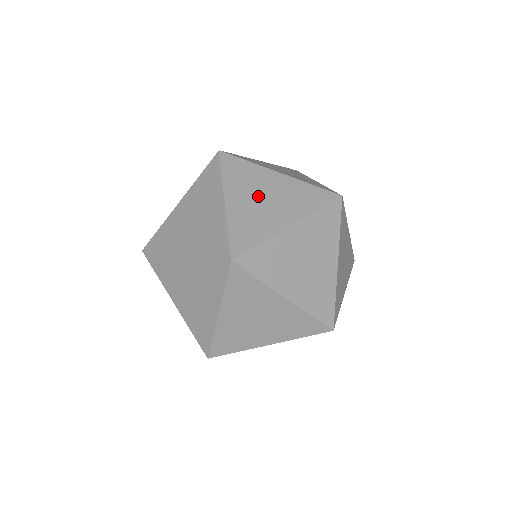
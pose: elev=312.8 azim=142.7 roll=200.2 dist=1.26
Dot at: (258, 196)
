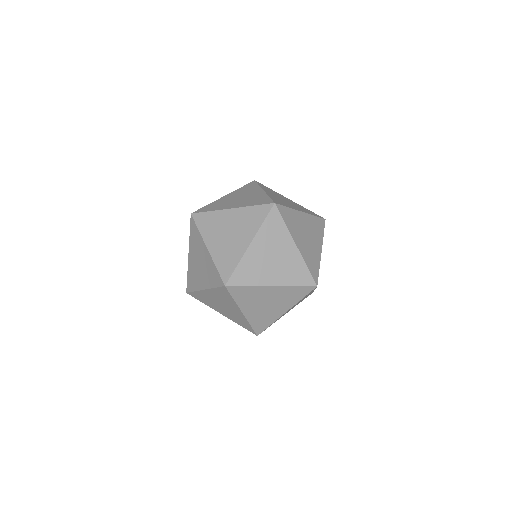
Dot at: (198, 260)
